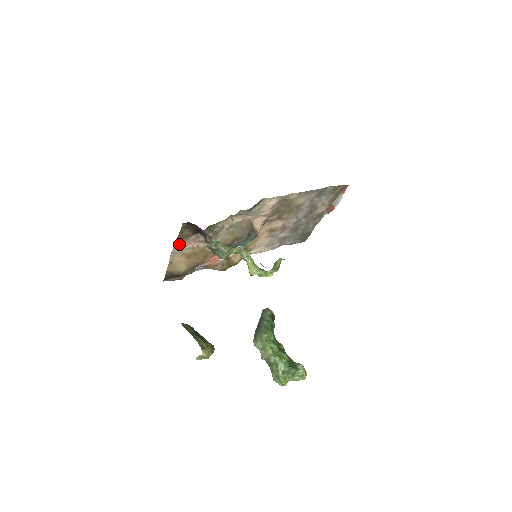
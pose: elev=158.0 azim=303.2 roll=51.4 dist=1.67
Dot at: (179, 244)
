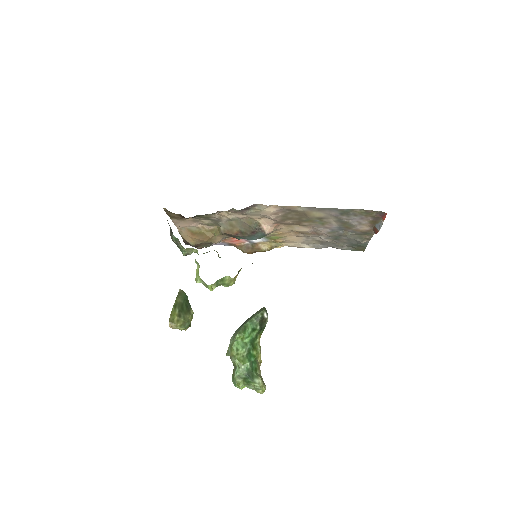
Dot at: (178, 221)
